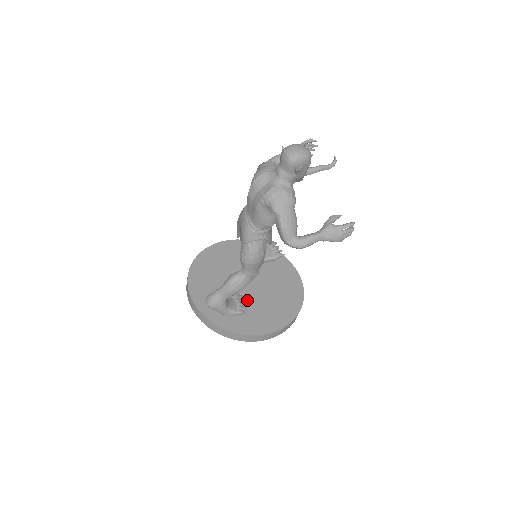
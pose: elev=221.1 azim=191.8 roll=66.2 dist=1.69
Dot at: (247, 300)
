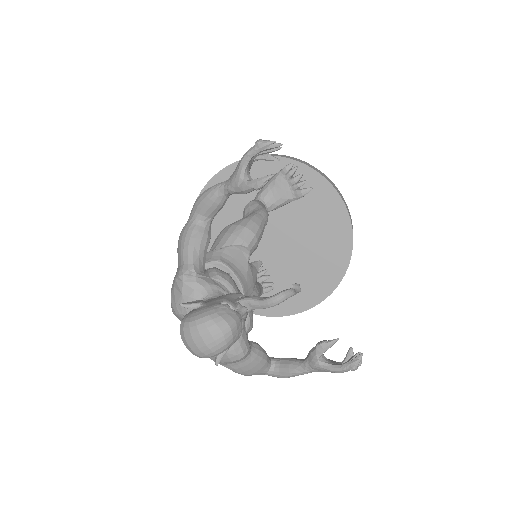
Dot at: (272, 268)
